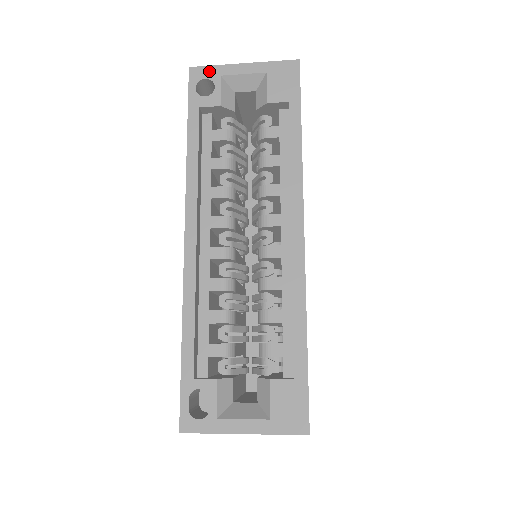
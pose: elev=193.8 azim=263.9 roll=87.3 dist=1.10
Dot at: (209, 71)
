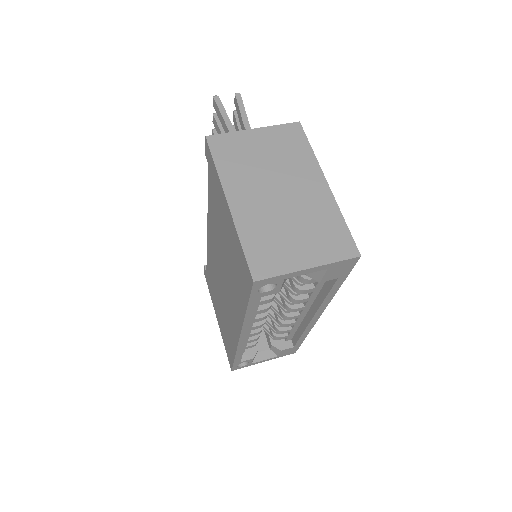
Dot at: (274, 280)
